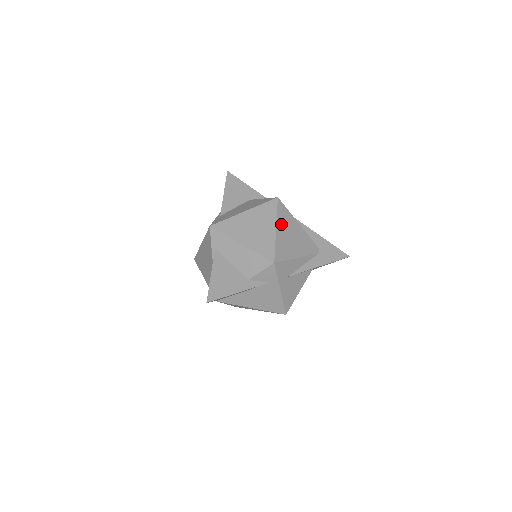
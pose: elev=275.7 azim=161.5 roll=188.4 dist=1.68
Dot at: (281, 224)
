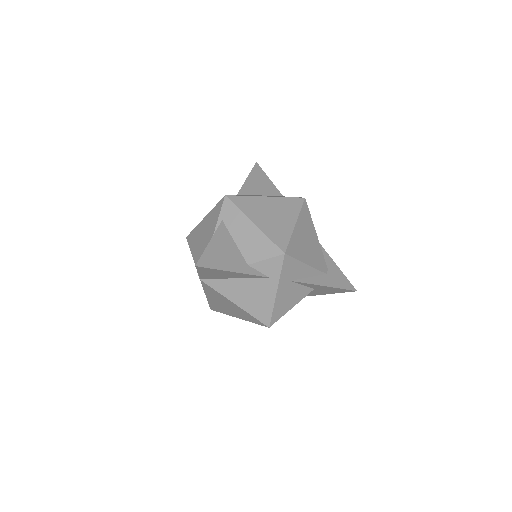
Dot at: (301, 223)
